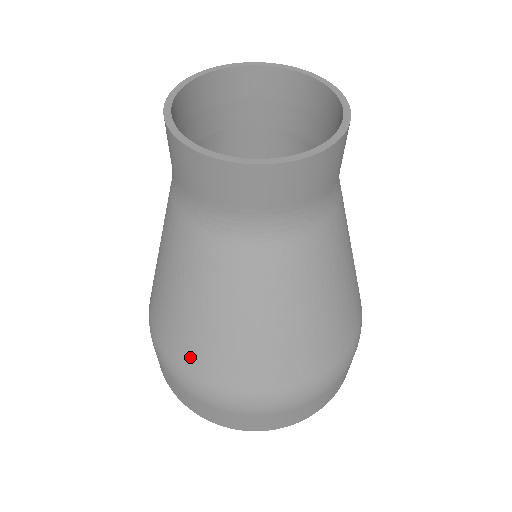
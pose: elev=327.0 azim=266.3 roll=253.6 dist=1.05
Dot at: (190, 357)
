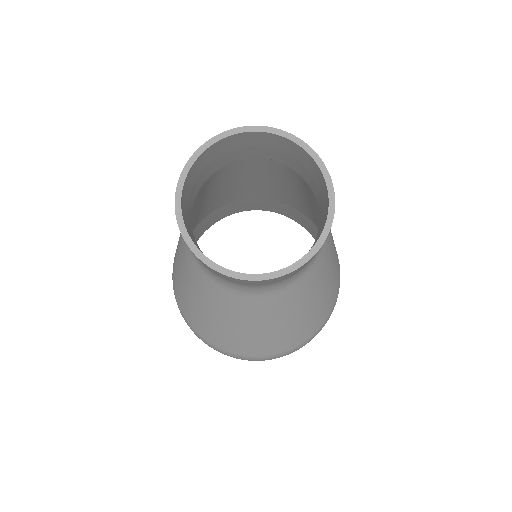
Dot at: (204, 331)
